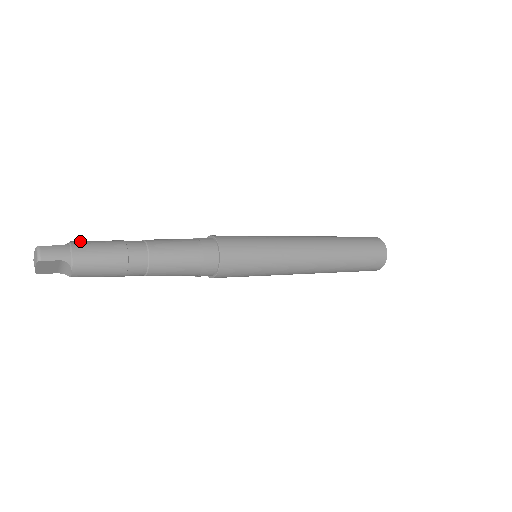
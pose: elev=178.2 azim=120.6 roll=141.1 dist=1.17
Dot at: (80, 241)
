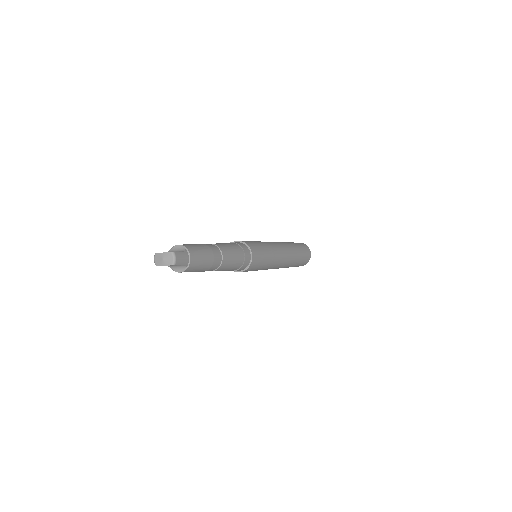
Dot at: (190, 247)
